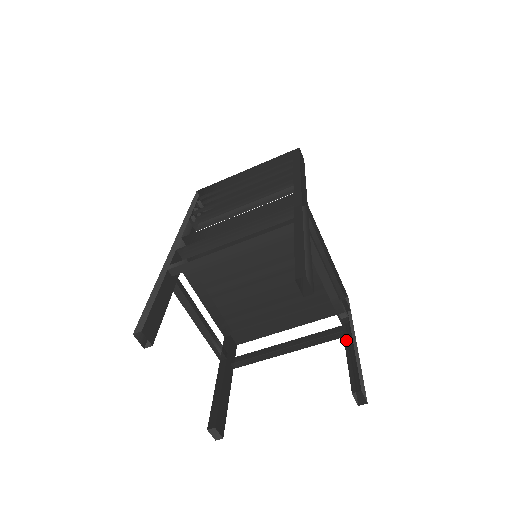
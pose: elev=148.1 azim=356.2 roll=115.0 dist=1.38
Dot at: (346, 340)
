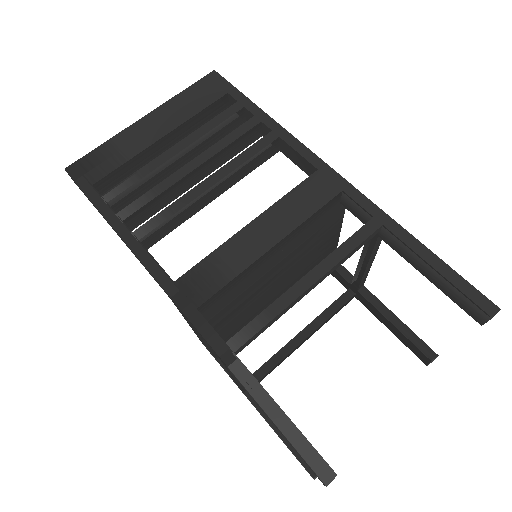
Dot at: (378, 308)
